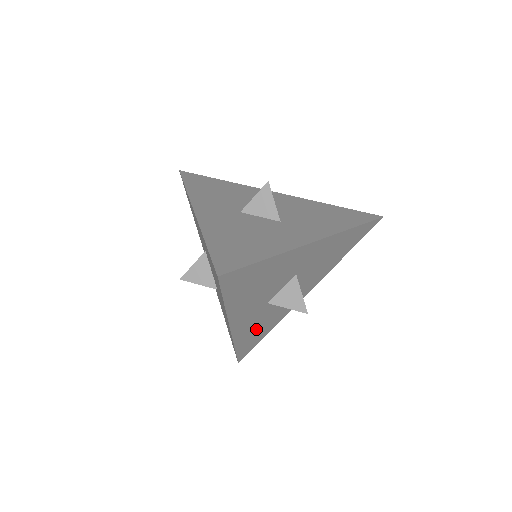
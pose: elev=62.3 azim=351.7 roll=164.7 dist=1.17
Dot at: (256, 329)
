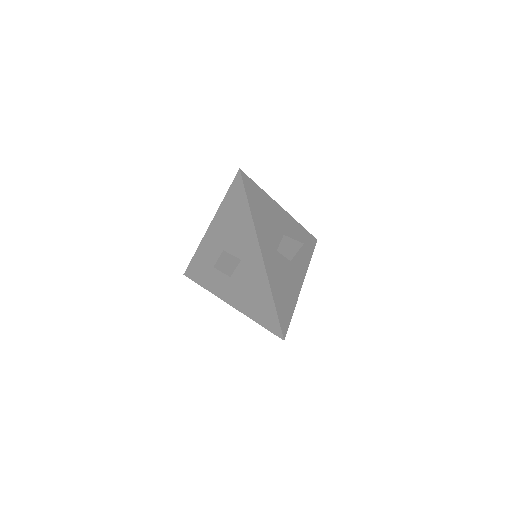
Dot at: occluded
